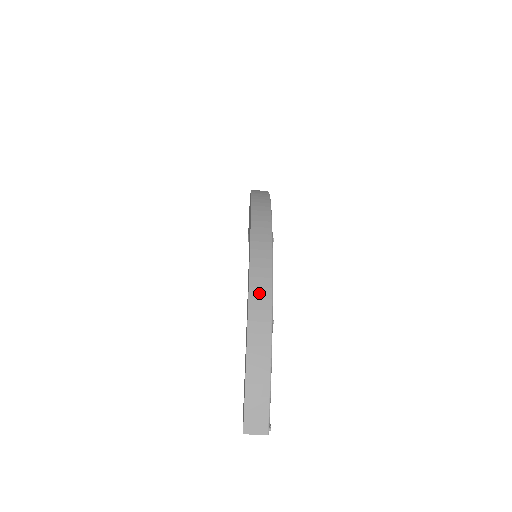
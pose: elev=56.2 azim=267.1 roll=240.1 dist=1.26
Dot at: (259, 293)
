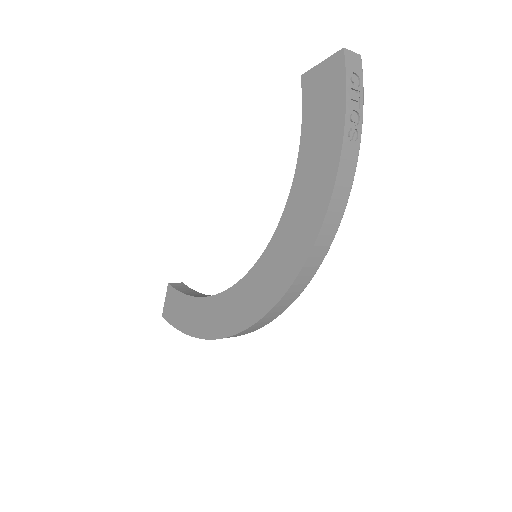
Dot at: occluded
